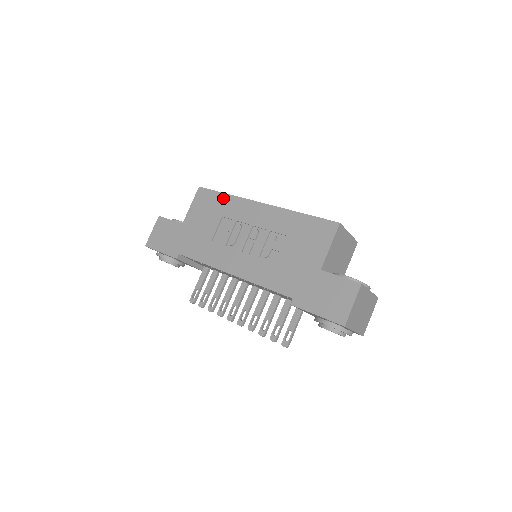
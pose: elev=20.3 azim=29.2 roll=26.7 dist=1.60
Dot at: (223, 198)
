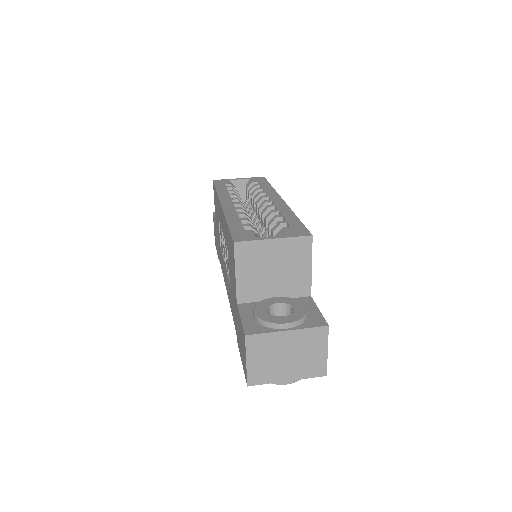
Dot at: (216, 196)
